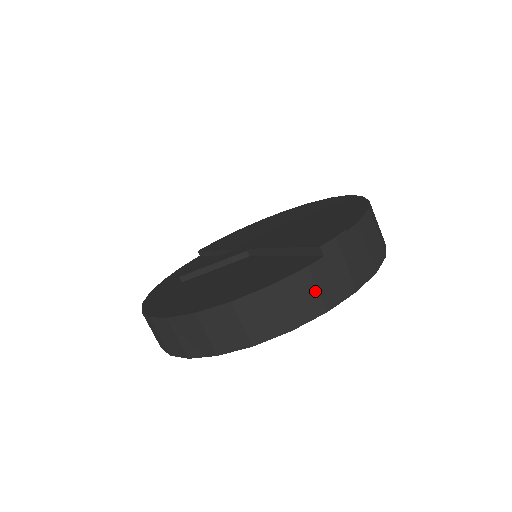
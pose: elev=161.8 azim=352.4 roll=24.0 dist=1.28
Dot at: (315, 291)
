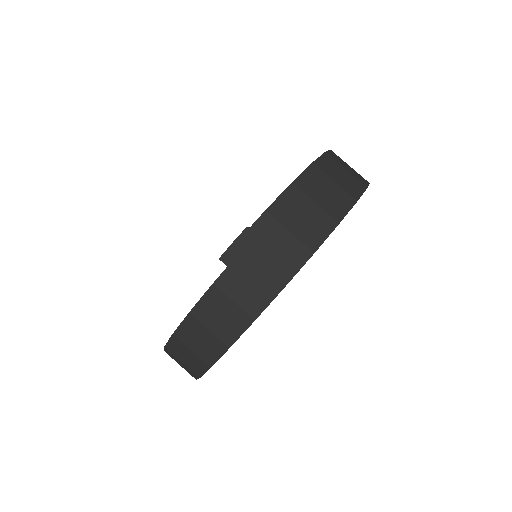
Dot at: (232, 304)
